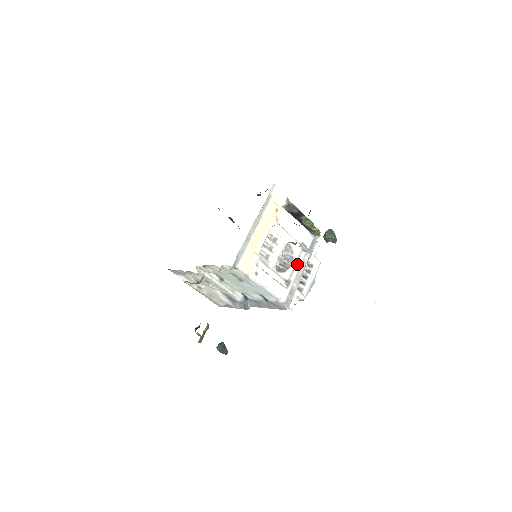
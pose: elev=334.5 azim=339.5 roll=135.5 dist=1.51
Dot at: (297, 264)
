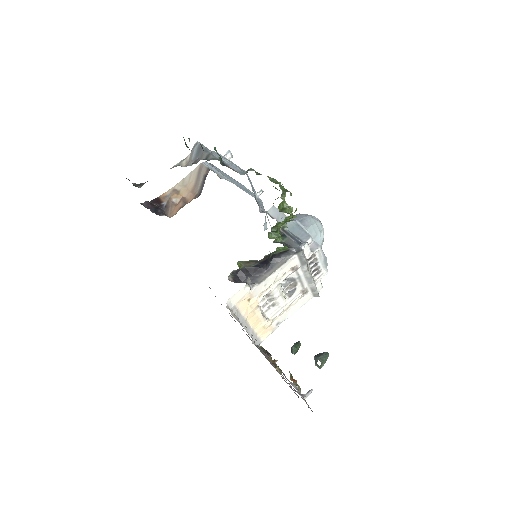
Dot at: (301, 278)
